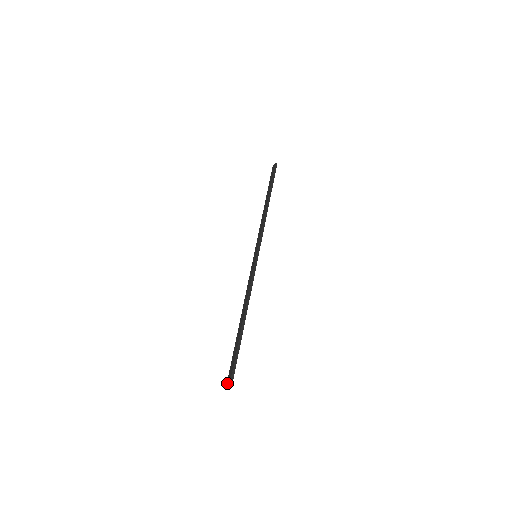
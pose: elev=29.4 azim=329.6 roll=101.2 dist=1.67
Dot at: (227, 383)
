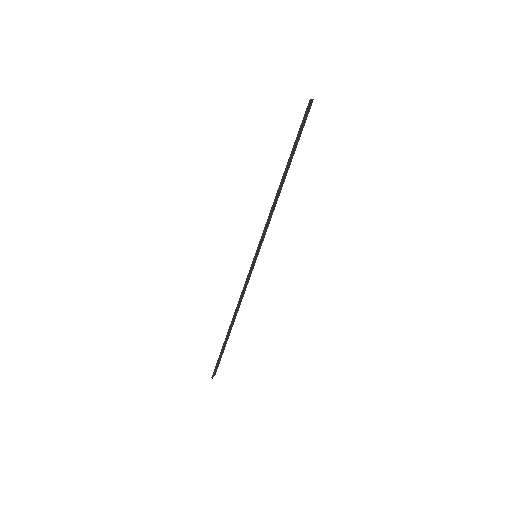
Dot at: occluded
